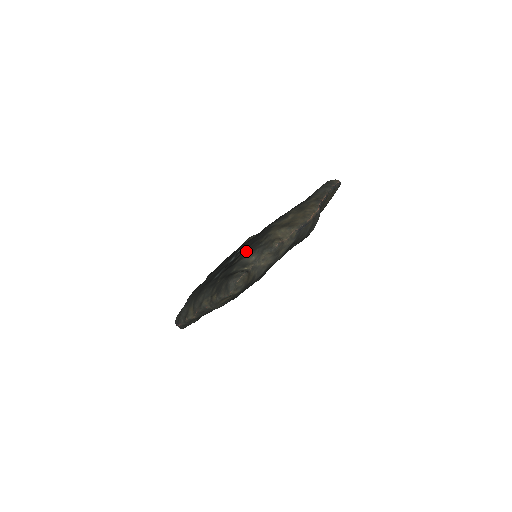
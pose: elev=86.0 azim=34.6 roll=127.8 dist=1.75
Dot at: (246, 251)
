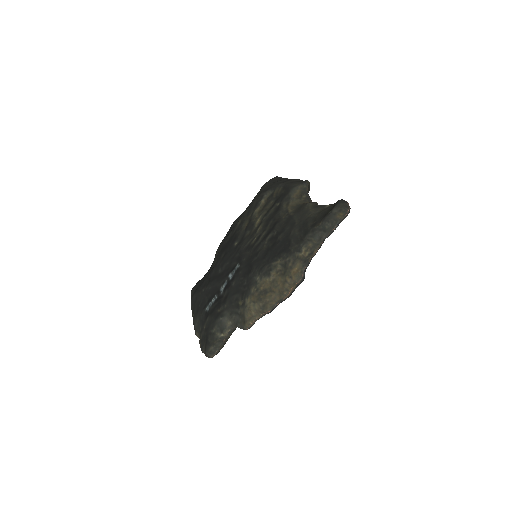
Dot at: (227, 306)
